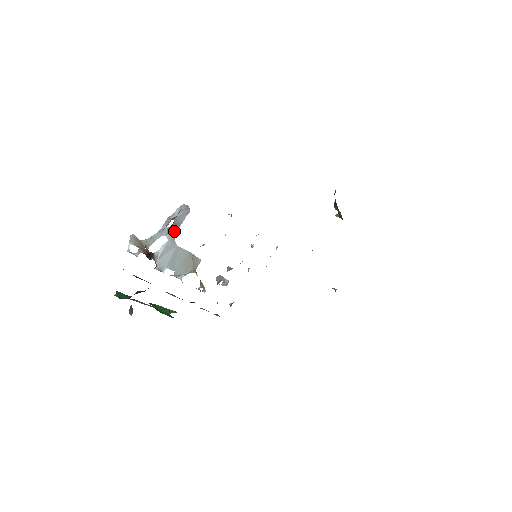
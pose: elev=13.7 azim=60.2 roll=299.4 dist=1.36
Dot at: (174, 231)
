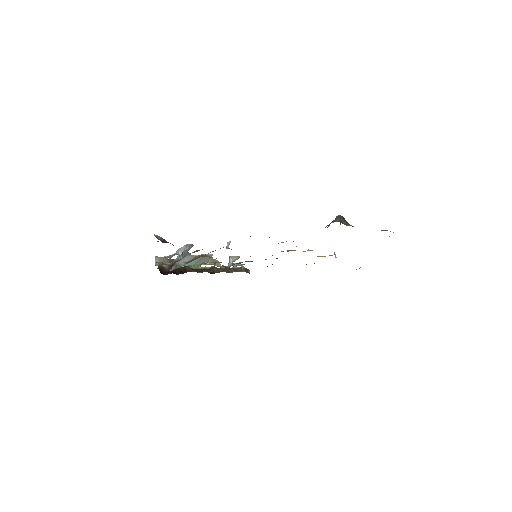
Dot at: occluded
